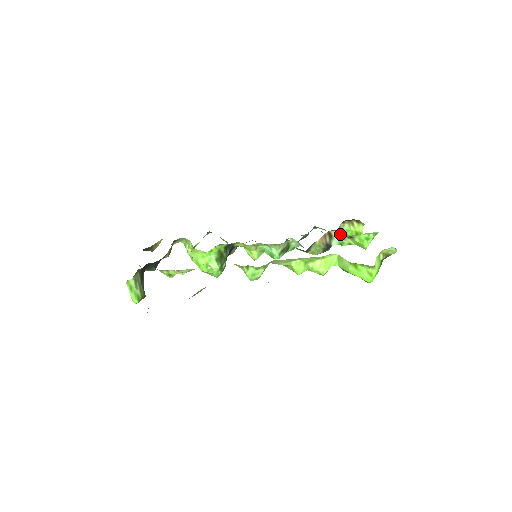
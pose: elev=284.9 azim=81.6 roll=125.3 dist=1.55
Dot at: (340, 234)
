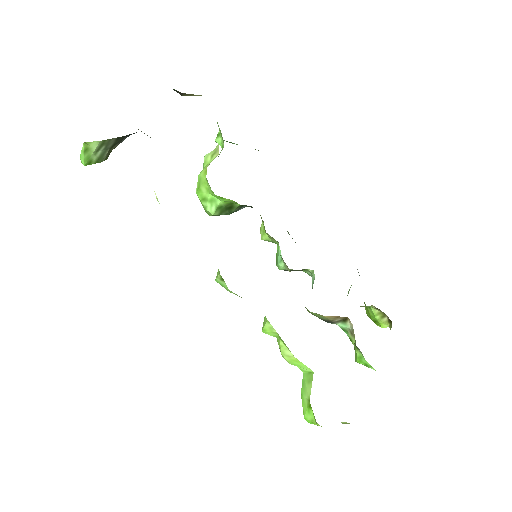
Dot at: (353, 330)
